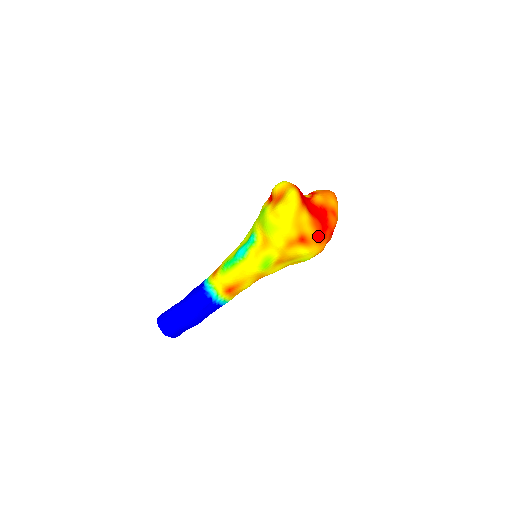
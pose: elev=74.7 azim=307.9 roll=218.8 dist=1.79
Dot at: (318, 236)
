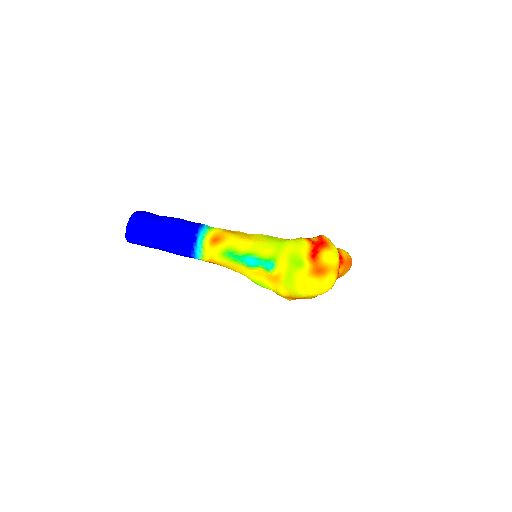
Dot at: occluded
